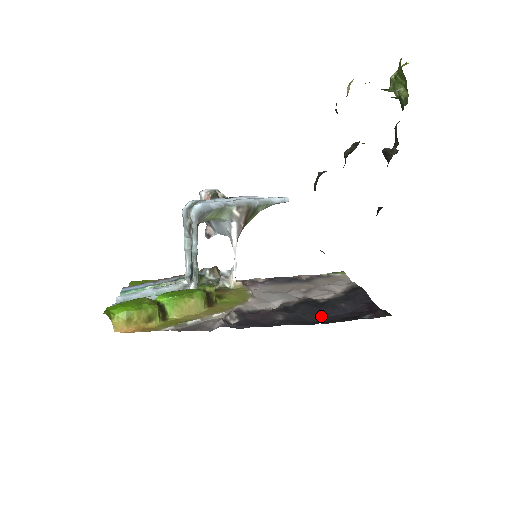
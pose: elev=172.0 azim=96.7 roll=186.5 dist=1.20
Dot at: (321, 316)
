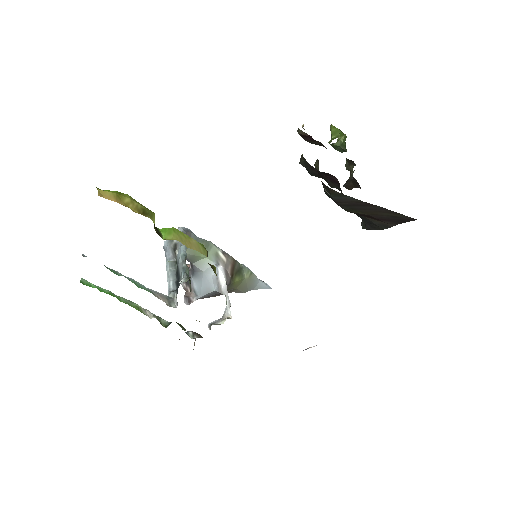
Dot at: occluded
